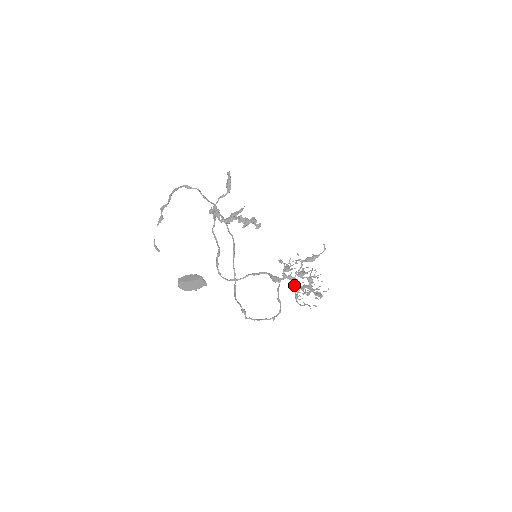
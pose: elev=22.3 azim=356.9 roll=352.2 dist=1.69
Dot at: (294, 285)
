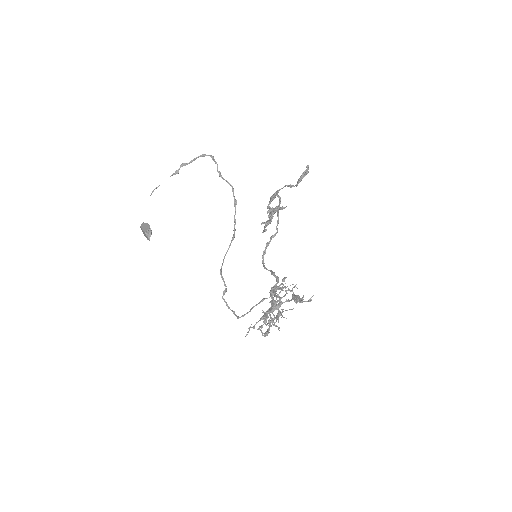
Dot at: (271, 308)
